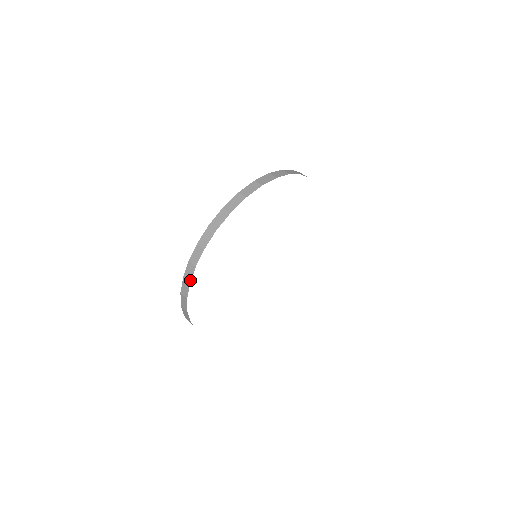
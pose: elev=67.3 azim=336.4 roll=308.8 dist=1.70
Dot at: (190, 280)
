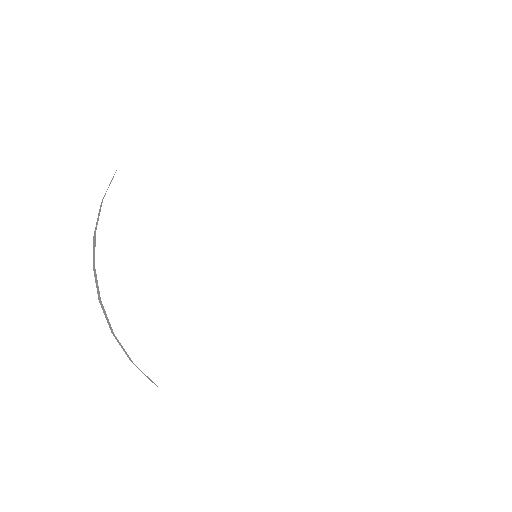
Dot at: (99, 295)
